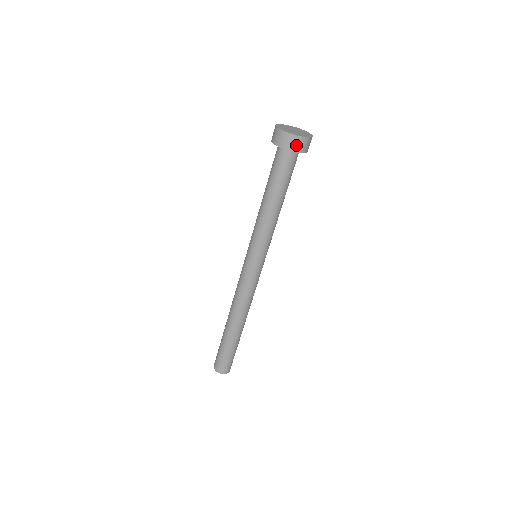
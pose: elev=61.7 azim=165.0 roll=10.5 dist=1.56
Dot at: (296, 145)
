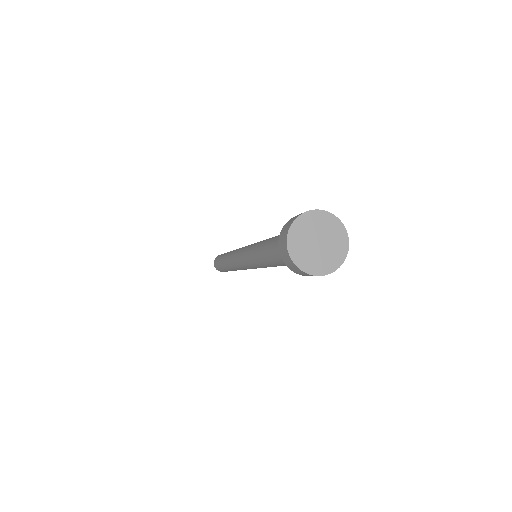
Dot at: (309, 275)
